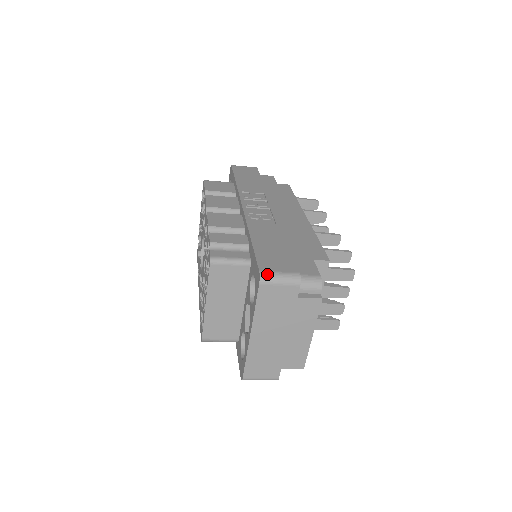
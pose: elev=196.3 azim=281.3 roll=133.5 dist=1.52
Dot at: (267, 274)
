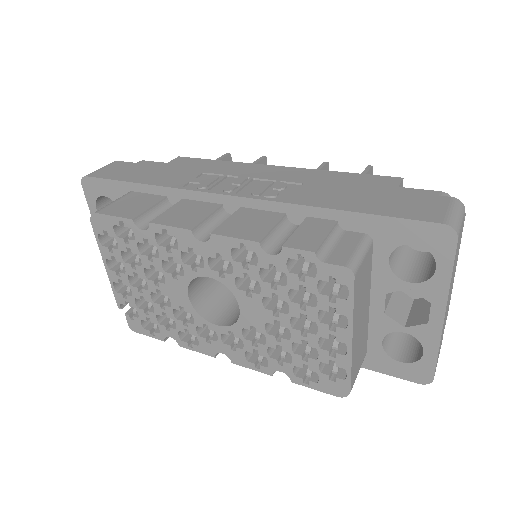
Dot at: (452, 221)
